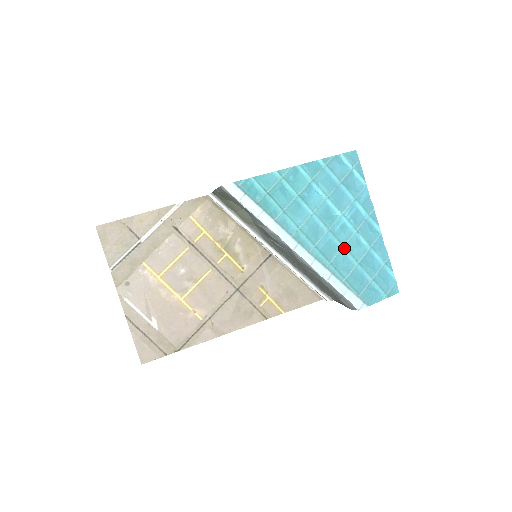
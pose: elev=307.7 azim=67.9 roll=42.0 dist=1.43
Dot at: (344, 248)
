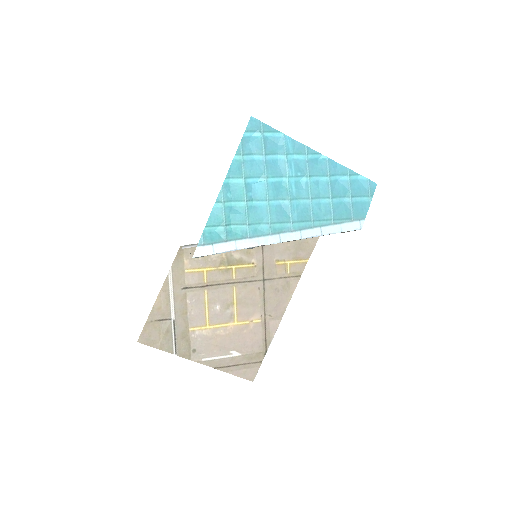
Dot at: (312, 200)
